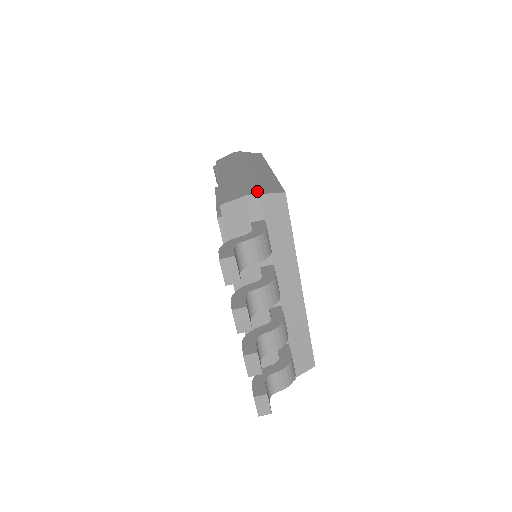
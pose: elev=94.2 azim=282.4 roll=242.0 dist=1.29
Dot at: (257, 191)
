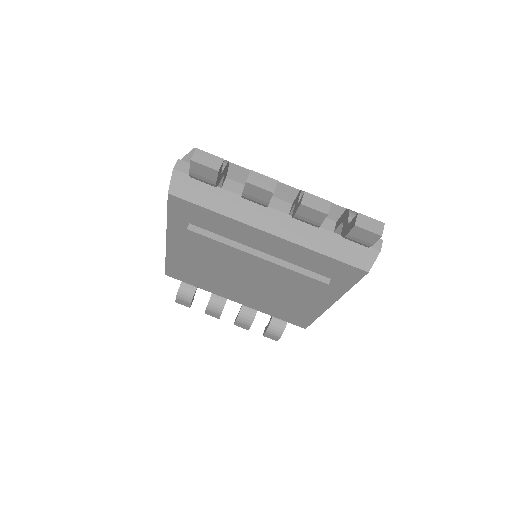
Dot at: (177, 163)
